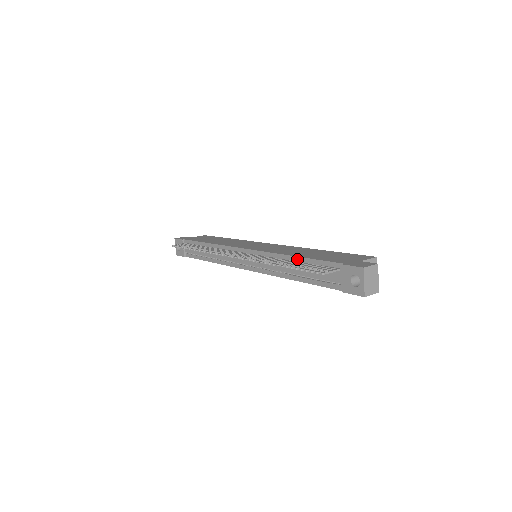
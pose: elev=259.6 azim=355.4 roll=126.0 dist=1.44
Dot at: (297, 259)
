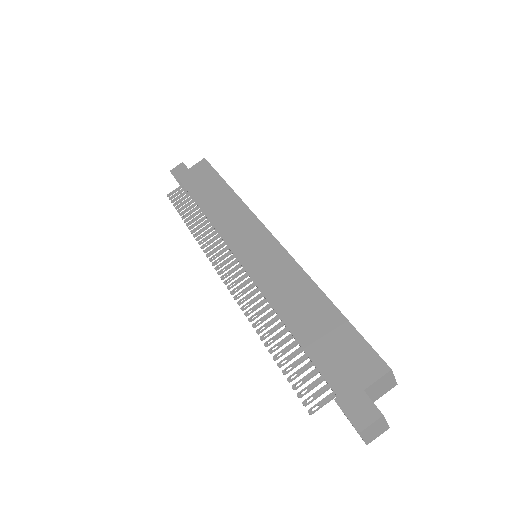
Dot at: occluded
